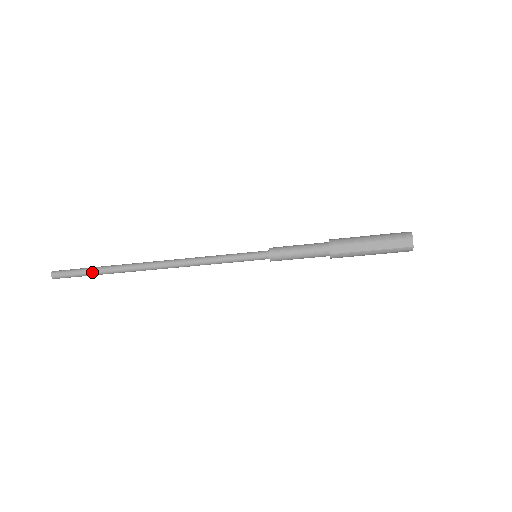
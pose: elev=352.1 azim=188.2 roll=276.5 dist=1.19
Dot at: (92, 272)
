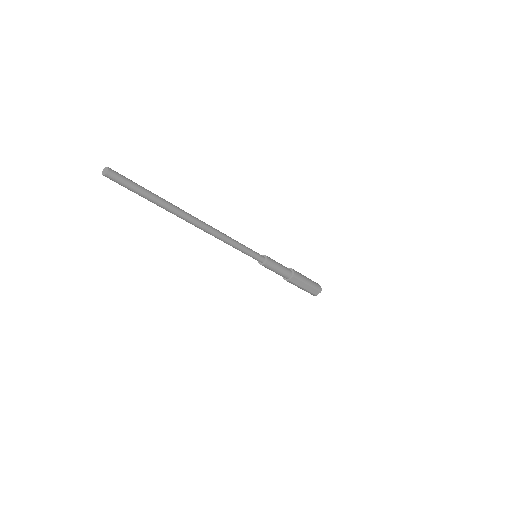
Dot at: (148, 197)
